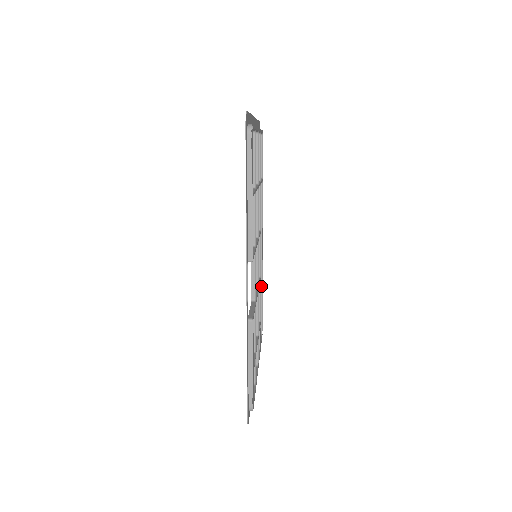
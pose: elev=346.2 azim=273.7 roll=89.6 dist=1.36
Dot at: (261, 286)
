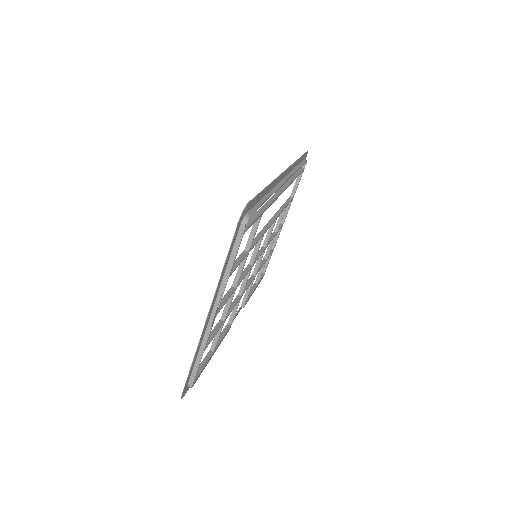
Dot at: occluded
